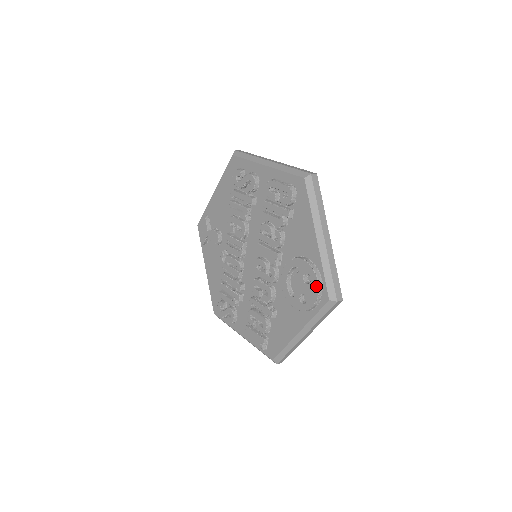
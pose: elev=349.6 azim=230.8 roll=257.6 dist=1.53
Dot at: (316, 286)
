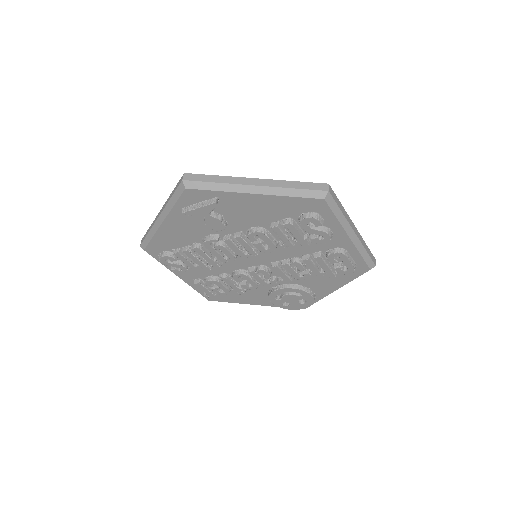
Dot at: (306, 307)
